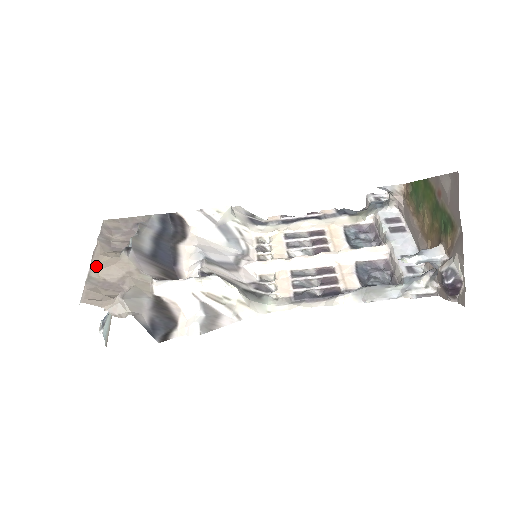
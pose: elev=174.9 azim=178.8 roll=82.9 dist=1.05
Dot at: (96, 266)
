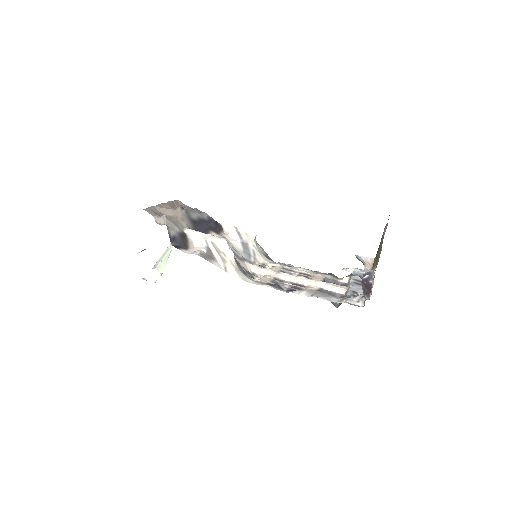
Dot at: (161, 206)
